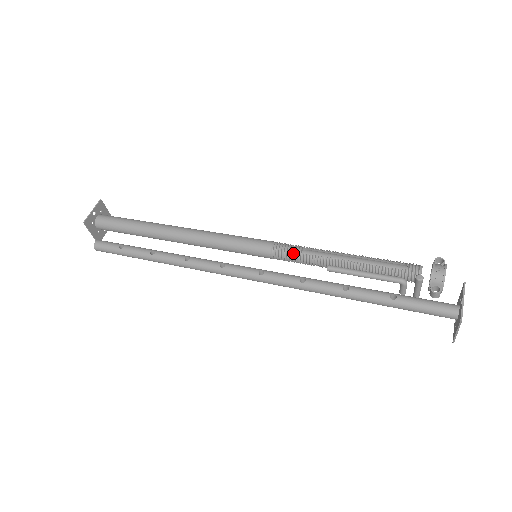
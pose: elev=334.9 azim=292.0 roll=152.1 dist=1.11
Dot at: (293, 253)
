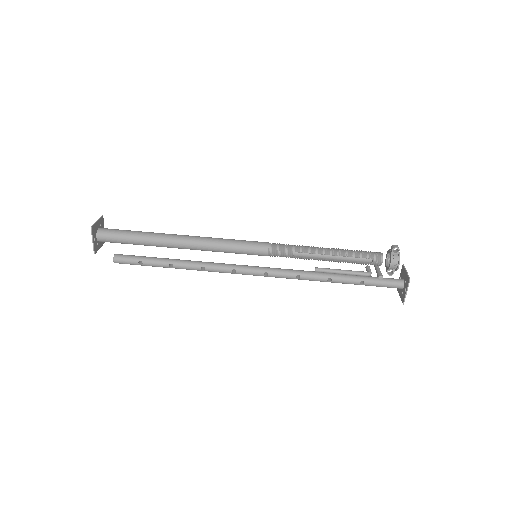
Dot at: (286, 257)
